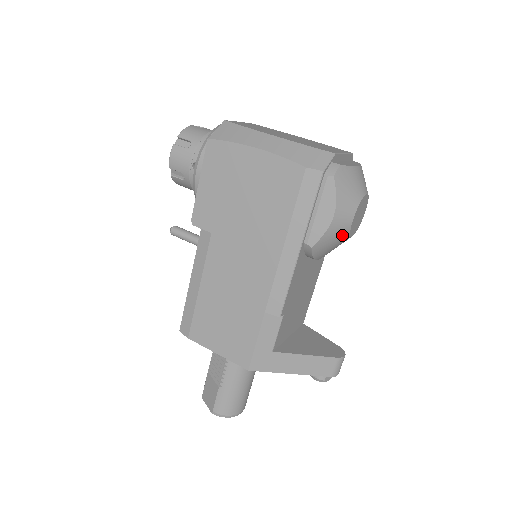
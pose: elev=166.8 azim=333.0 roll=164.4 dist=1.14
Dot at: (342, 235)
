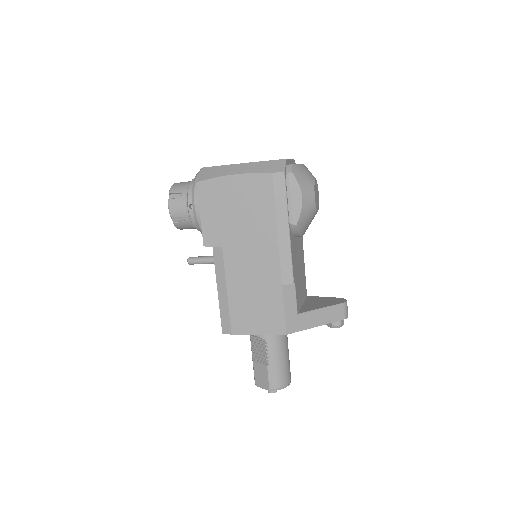
Dot at: (312, 211)
